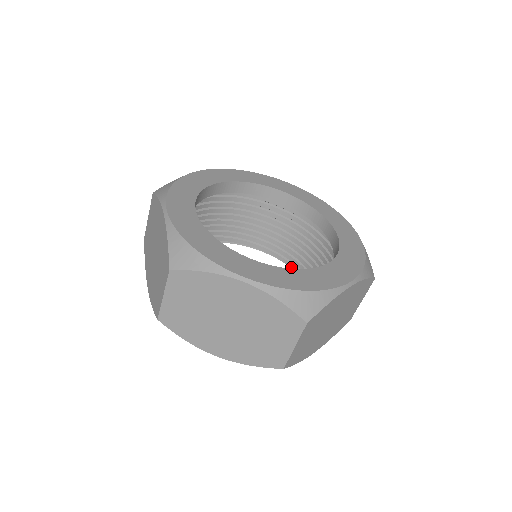
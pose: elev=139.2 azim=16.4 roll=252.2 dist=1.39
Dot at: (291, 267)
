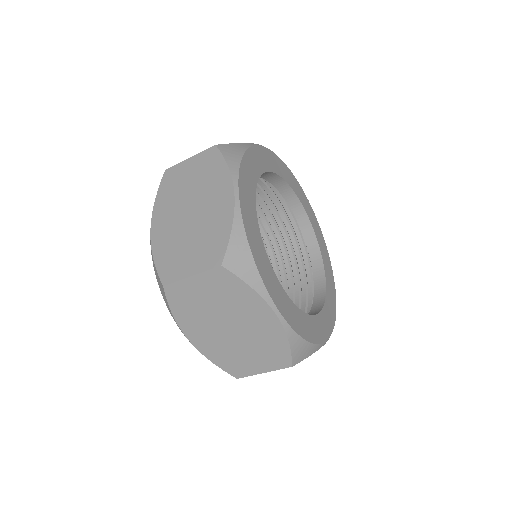
Dot at: occluded
